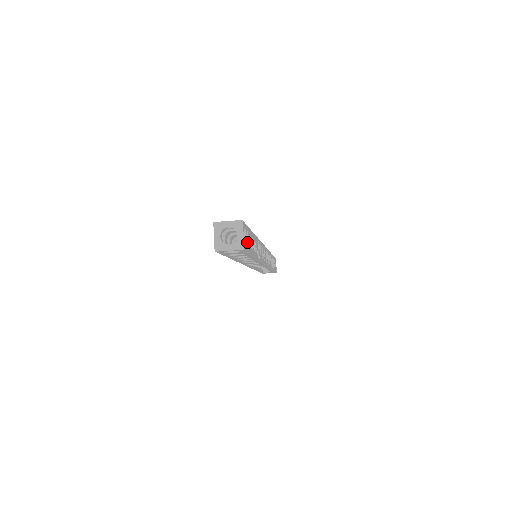
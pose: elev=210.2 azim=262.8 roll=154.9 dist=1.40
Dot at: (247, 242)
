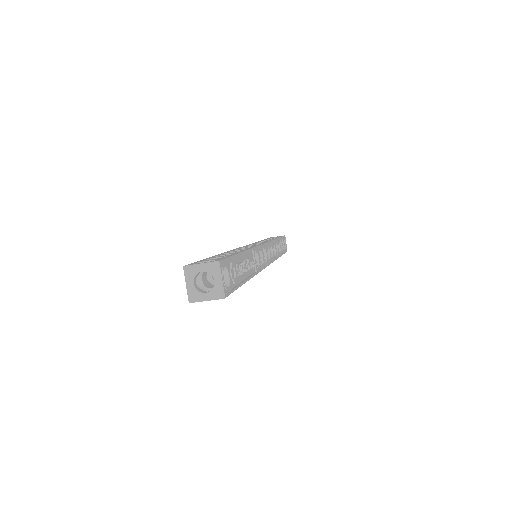
Dot at: (231, 278)
